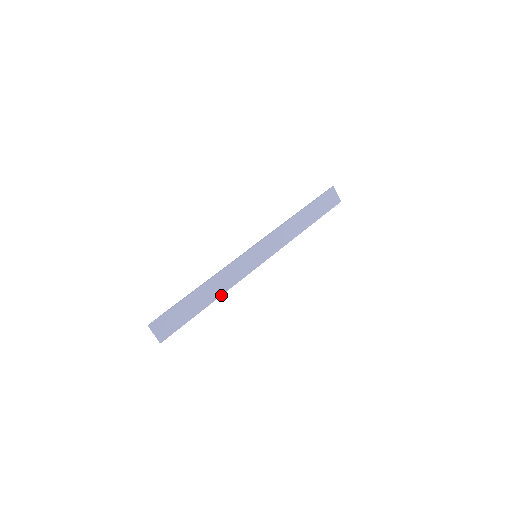
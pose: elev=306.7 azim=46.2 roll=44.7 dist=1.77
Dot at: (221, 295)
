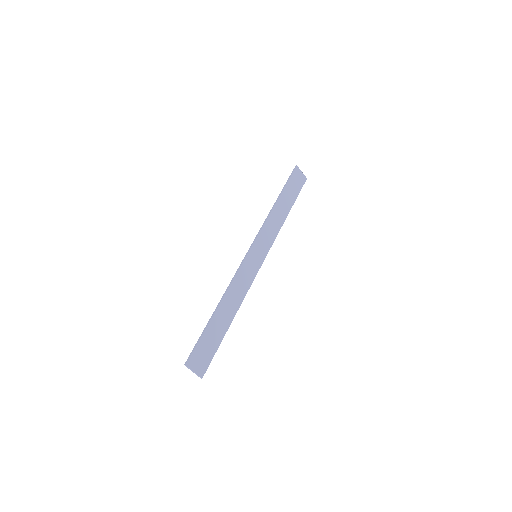
Dot at: (239, 307)
